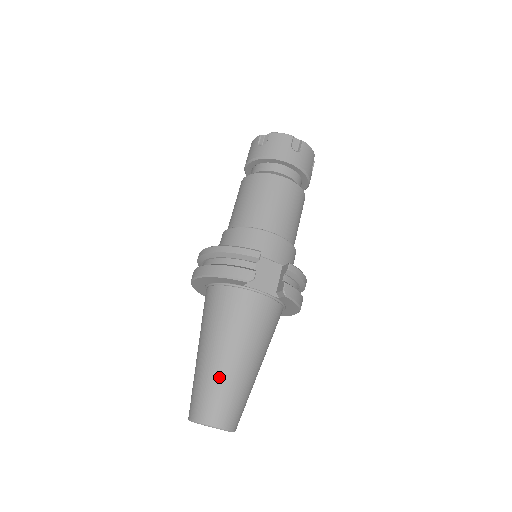
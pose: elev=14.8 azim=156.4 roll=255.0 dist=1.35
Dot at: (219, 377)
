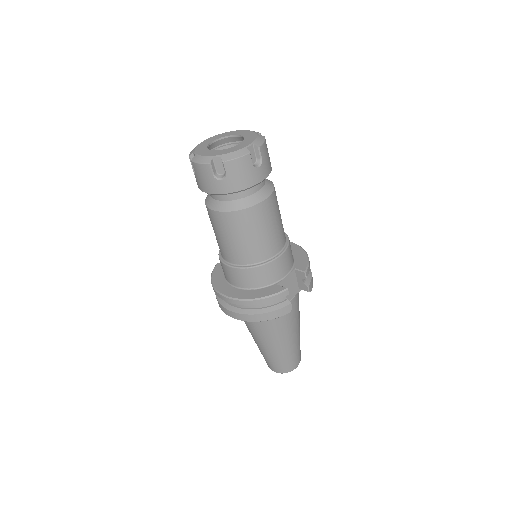
Dot at: (287, 353)
